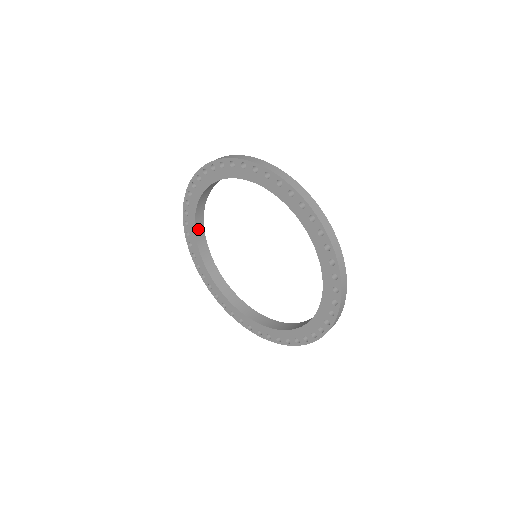
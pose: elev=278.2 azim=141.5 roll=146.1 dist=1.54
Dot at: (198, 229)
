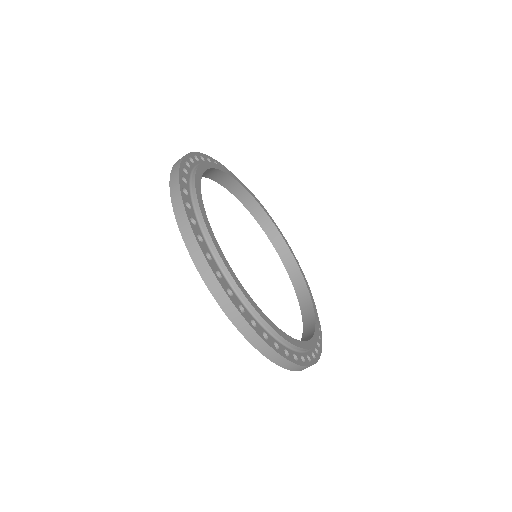
Dot at: (203, 173)
